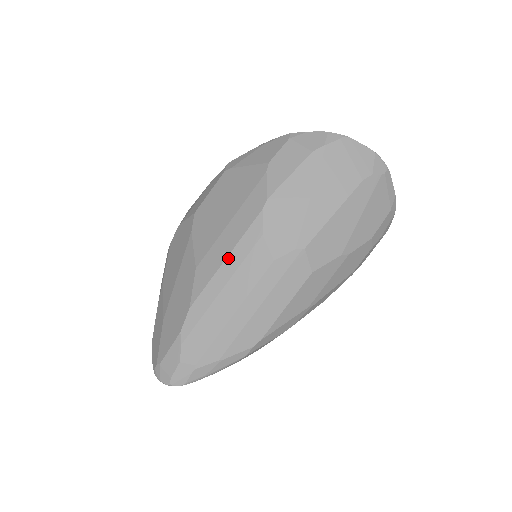
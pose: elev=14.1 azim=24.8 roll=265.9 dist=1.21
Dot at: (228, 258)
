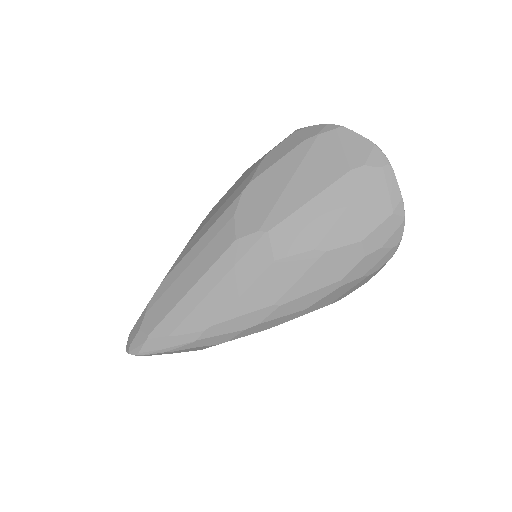
Dot at: (203, 236)
